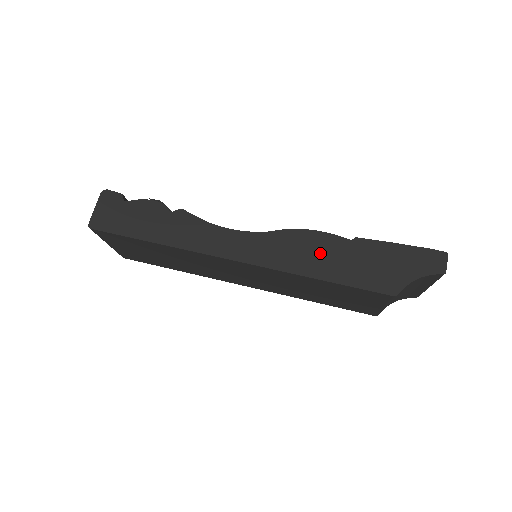
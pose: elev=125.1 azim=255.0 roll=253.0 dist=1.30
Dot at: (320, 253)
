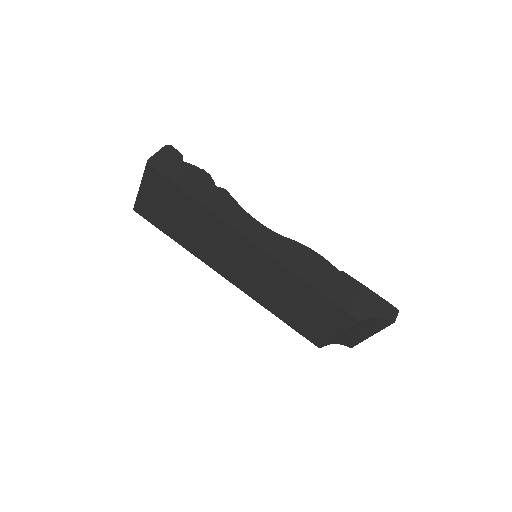
Dot at: (317, 269)
